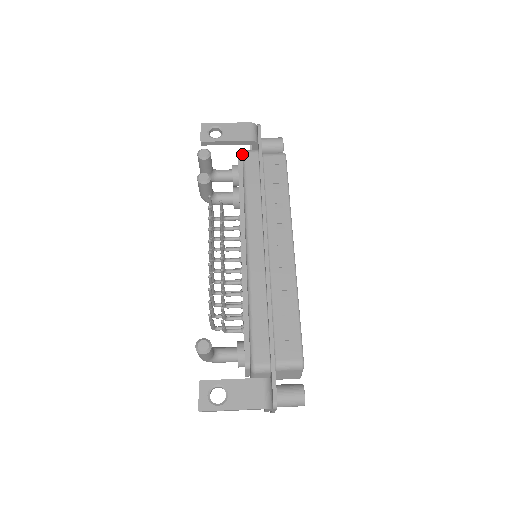
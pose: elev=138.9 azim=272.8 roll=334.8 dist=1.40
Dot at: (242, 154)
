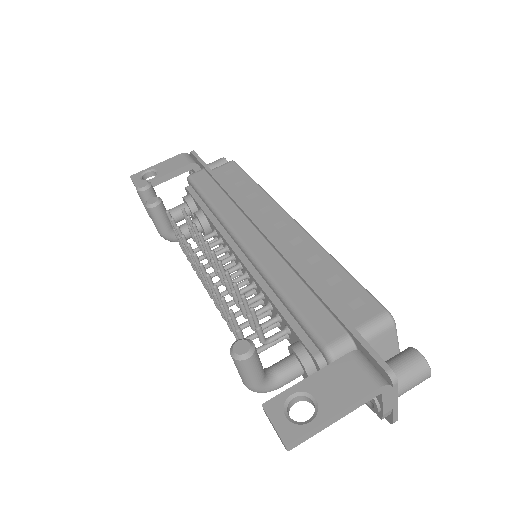
Dot at: (187, 180)
